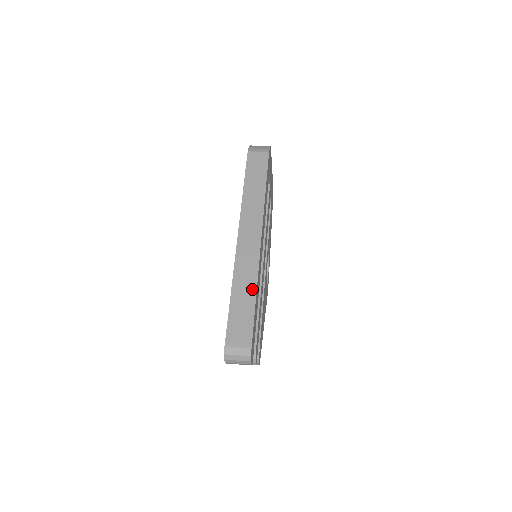
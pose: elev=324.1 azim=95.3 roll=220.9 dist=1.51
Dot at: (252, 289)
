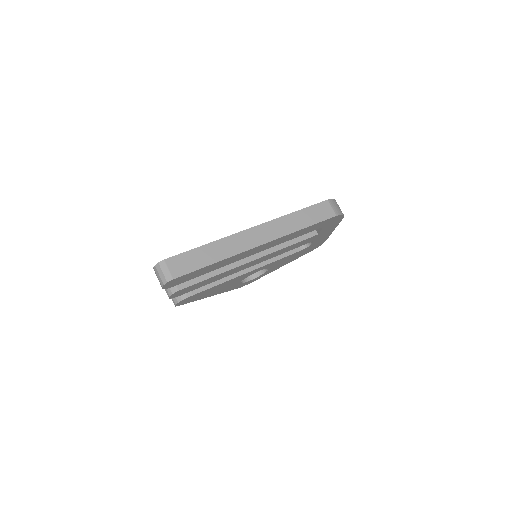
Dot at: (219, 257)
